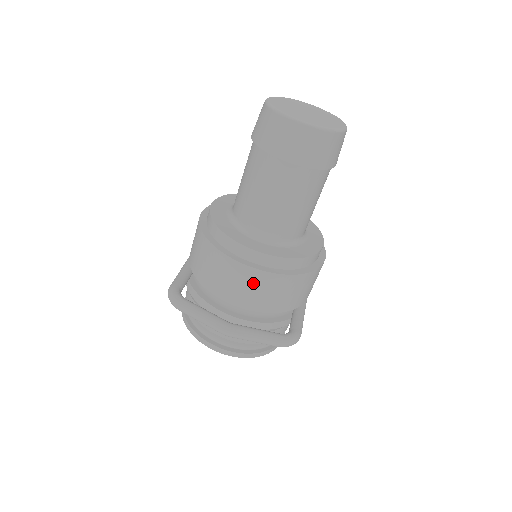
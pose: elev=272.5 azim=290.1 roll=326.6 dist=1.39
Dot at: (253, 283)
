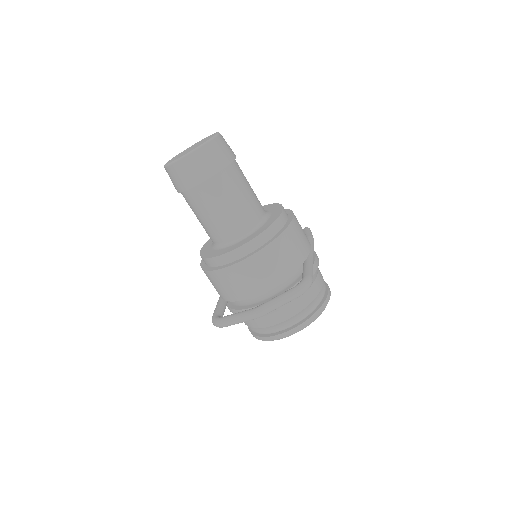
Dot at: (249, 271)
